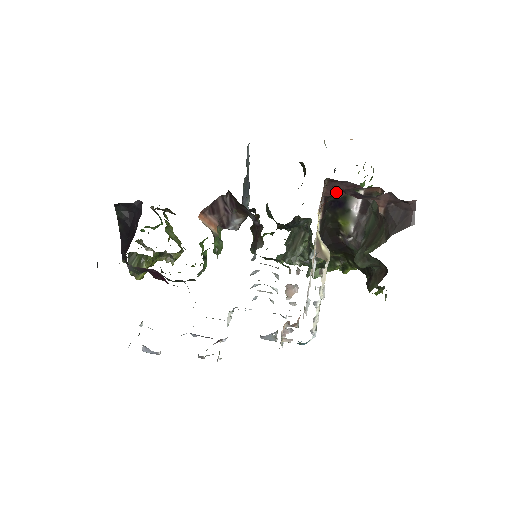
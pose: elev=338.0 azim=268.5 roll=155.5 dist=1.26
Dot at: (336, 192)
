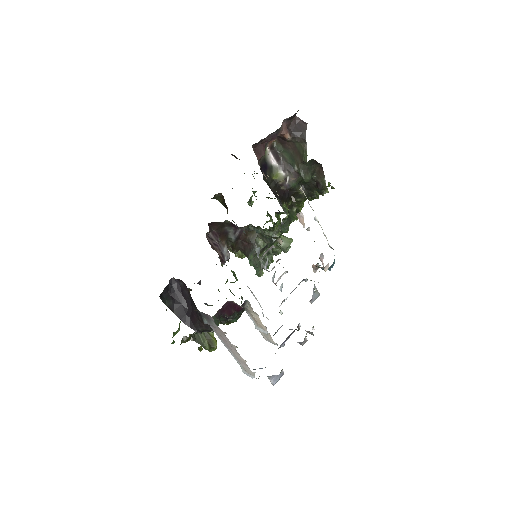
Dot at: (261, 153)
